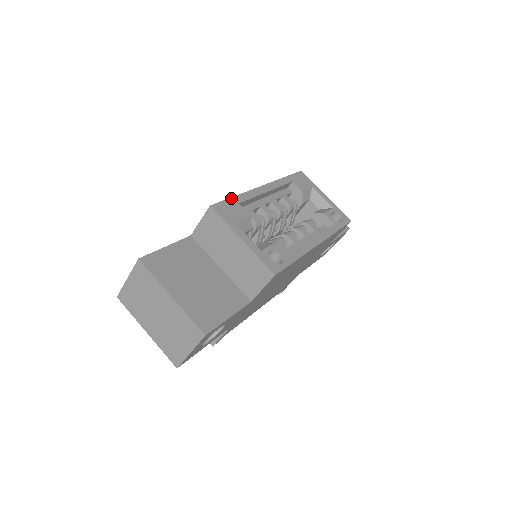
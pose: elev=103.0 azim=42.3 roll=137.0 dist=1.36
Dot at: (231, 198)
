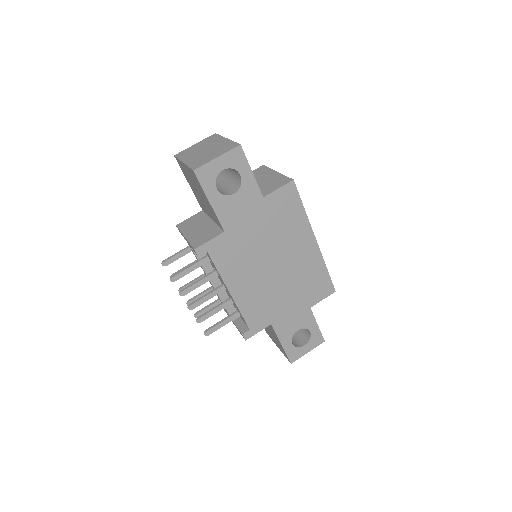
Dot at: occluded
